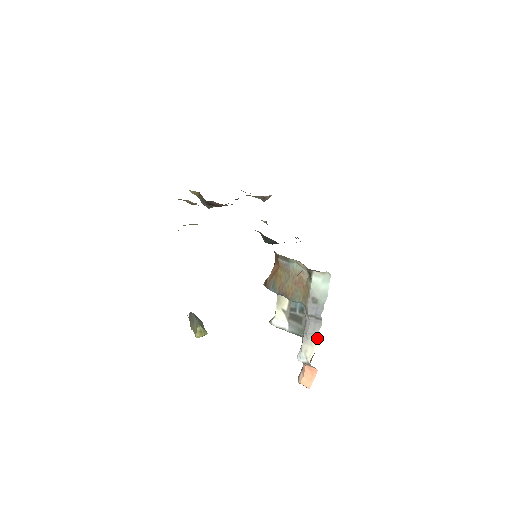
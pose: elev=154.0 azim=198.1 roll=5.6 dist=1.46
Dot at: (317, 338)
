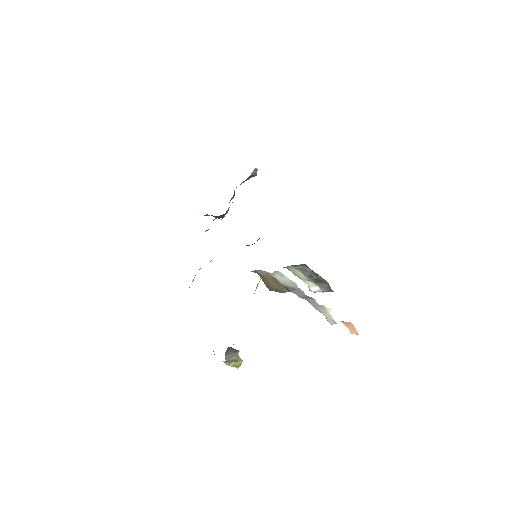
Dot at: (323, 307)
